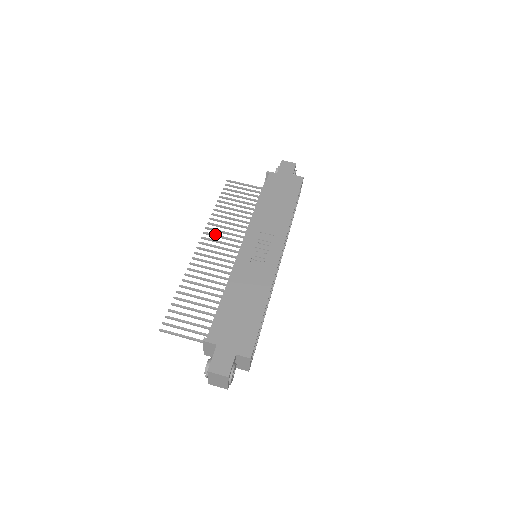
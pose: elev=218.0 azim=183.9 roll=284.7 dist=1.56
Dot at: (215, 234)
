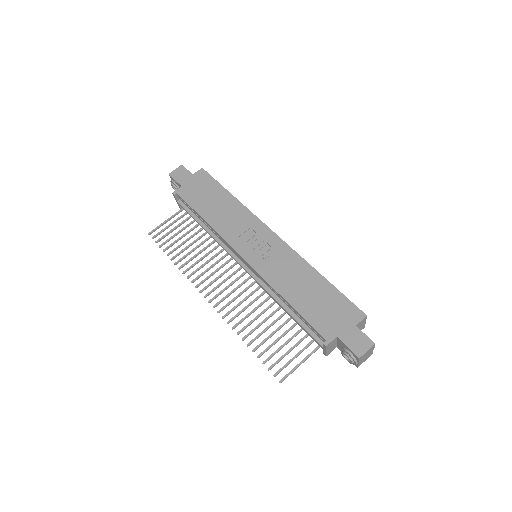
Dot at: (205, 278)
